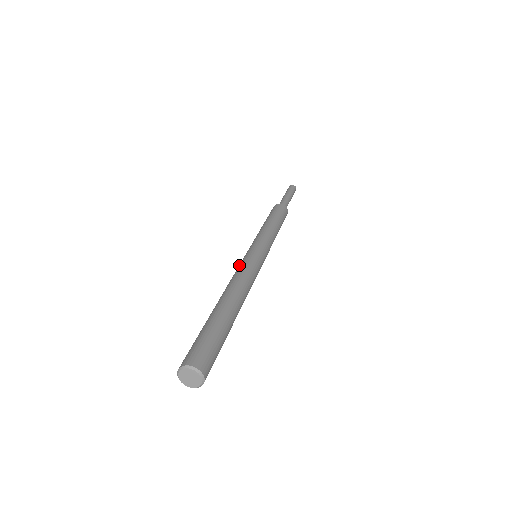
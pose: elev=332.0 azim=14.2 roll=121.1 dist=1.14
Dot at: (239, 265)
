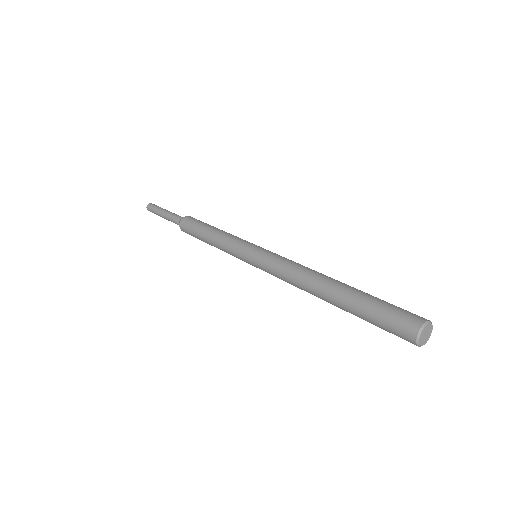
Dot at: (274, 261)
